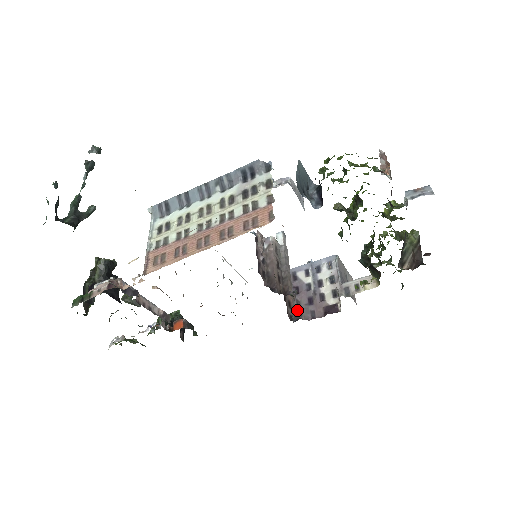
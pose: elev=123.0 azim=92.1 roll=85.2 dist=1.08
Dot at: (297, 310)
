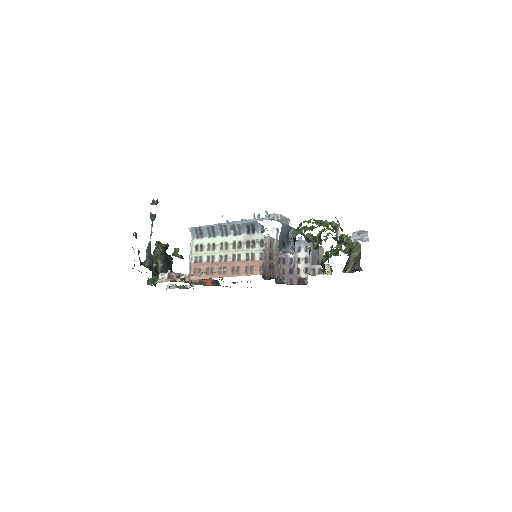
Dot at: (282, 276)
